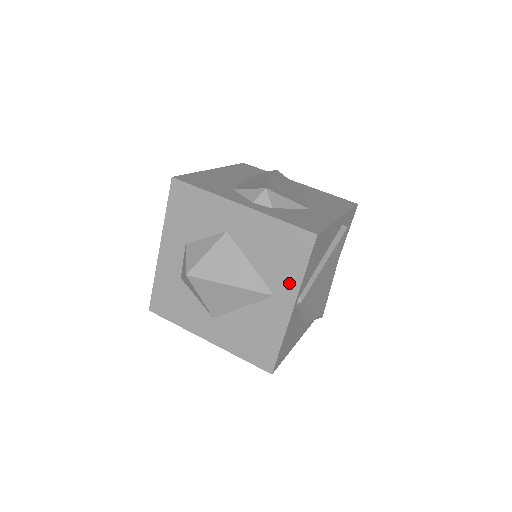
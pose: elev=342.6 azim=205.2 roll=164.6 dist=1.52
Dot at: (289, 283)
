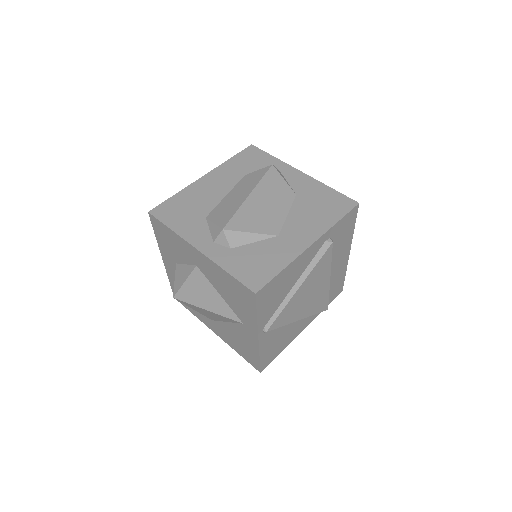
Dot at: (249, 320)
